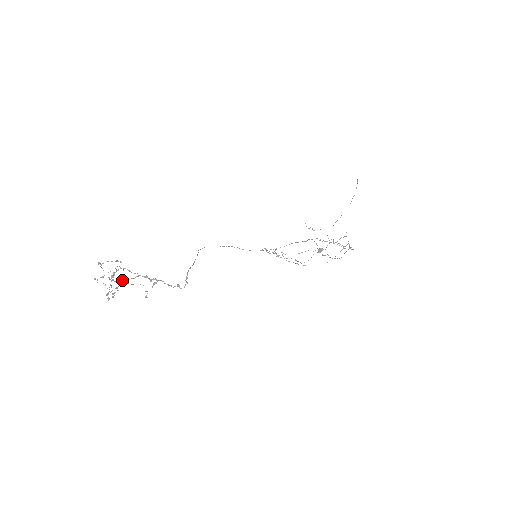
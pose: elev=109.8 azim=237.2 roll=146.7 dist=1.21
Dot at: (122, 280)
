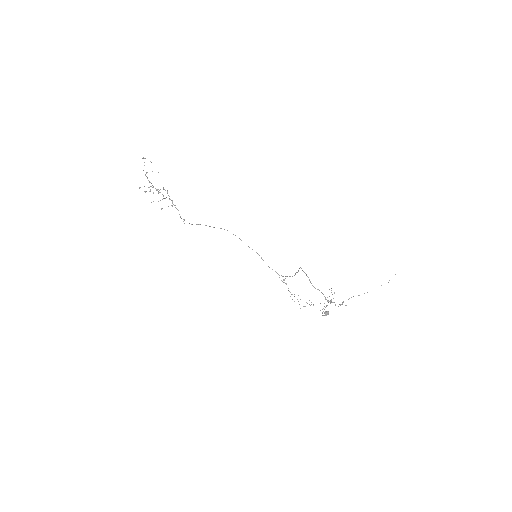
Dot at: occluded
